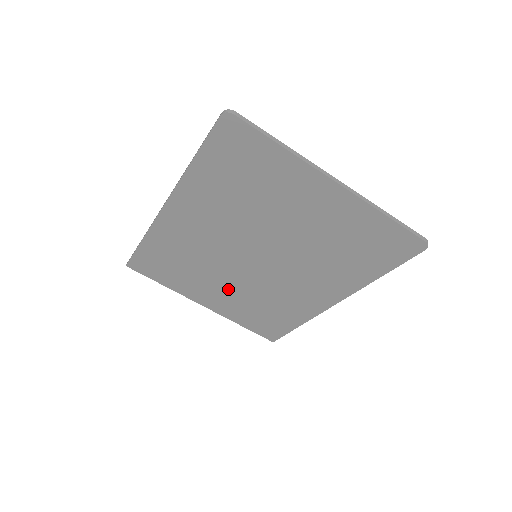
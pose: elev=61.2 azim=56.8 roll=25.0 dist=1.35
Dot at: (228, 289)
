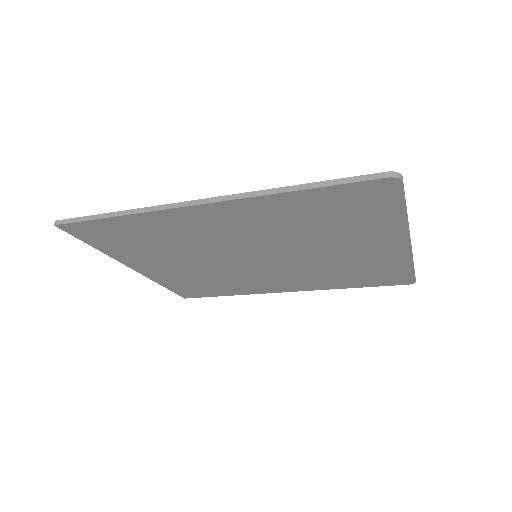
Dot at: (187, 267)
